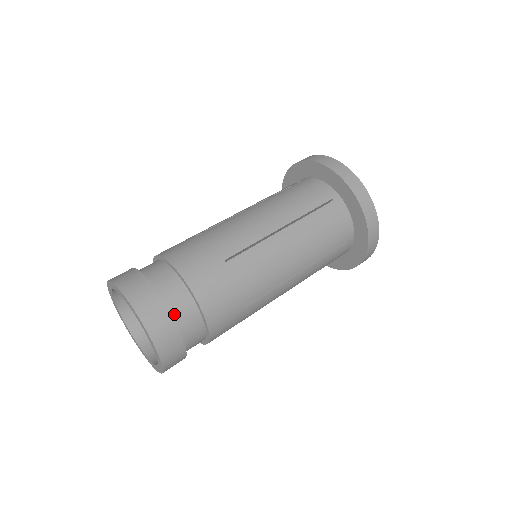
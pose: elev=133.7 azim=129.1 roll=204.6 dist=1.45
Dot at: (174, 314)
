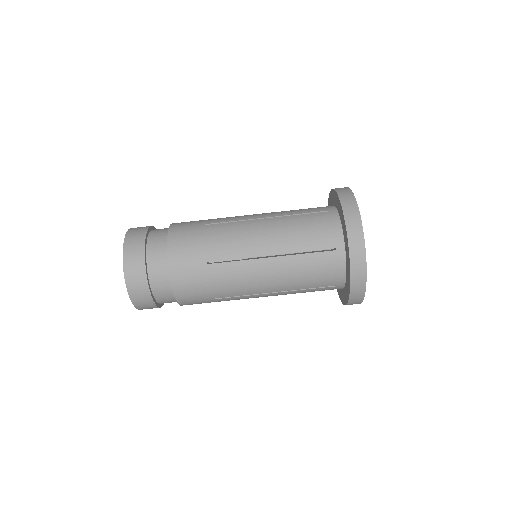
Dot at: (152, 283)
